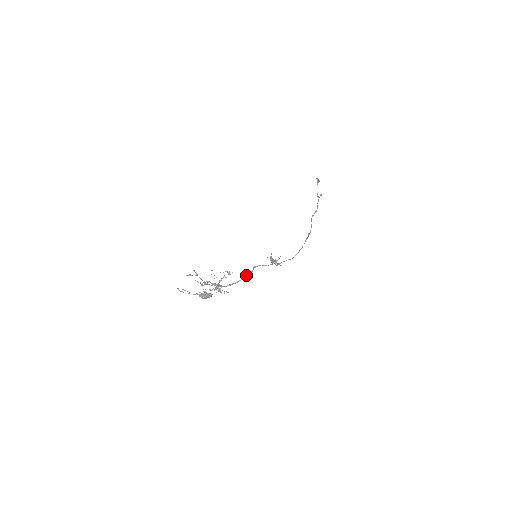
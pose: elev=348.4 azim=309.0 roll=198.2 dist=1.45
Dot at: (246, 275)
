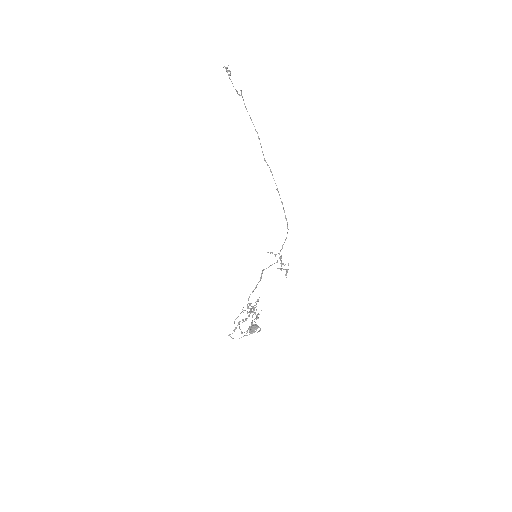
Dot at: (260, 279)
